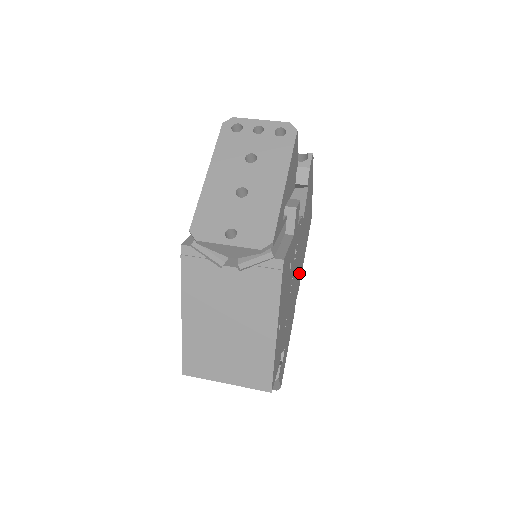
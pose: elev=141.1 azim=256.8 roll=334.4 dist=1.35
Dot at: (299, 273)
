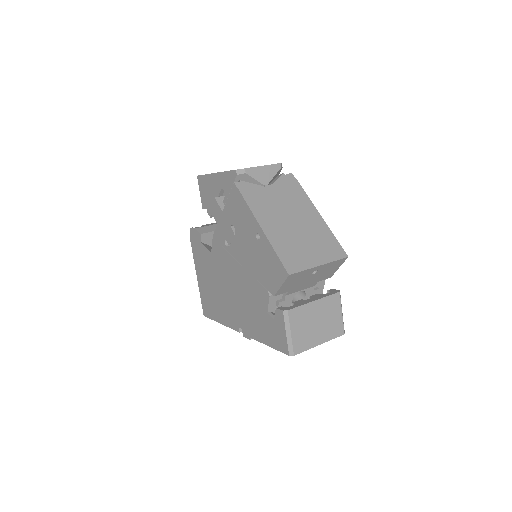
Dot at: occluded
